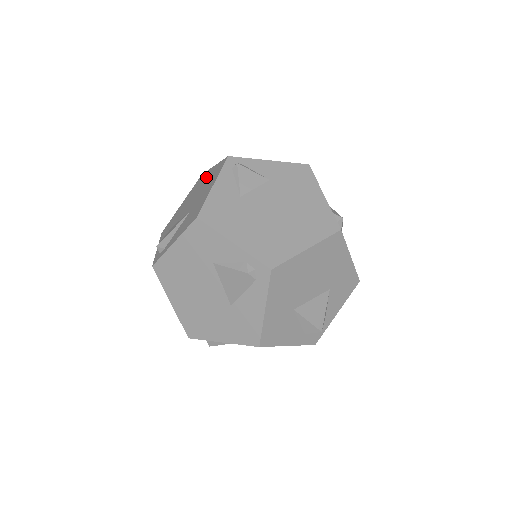
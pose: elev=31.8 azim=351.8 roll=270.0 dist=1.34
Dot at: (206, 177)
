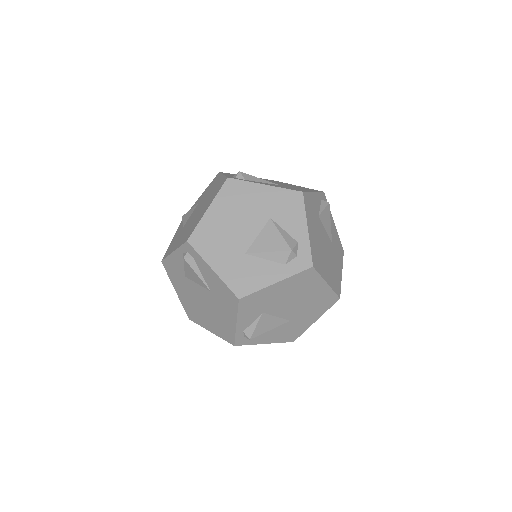
Dot at: occluded
